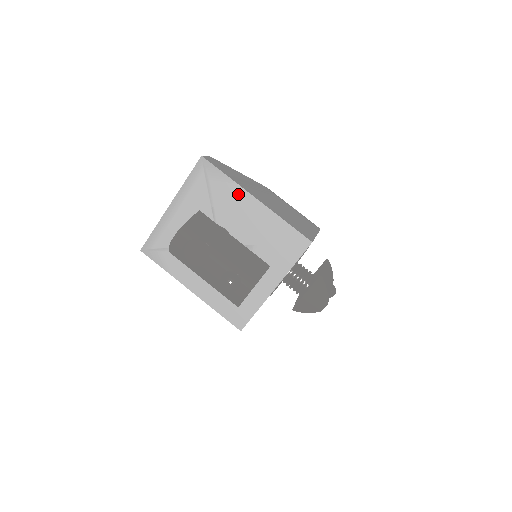
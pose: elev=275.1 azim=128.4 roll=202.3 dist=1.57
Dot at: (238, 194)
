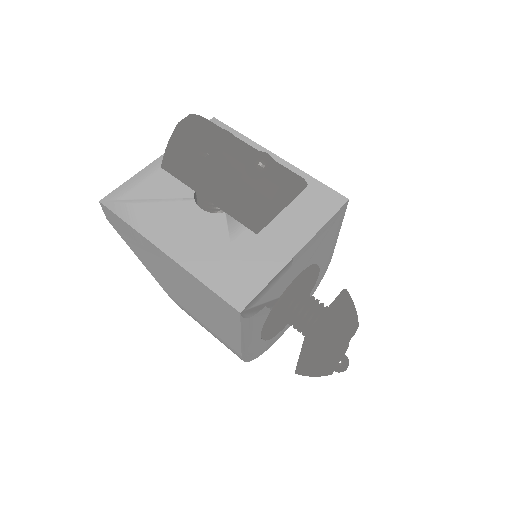
Dot at: occluded
